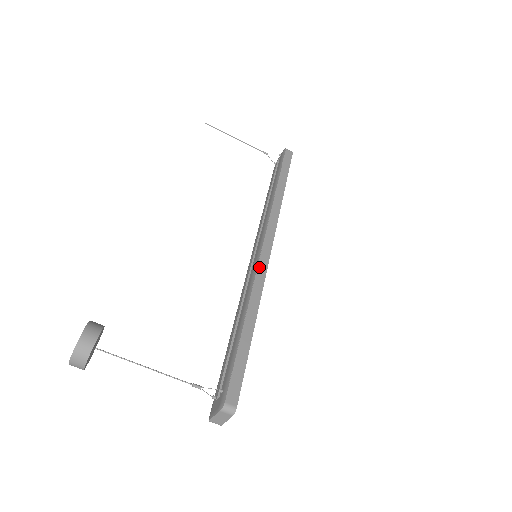
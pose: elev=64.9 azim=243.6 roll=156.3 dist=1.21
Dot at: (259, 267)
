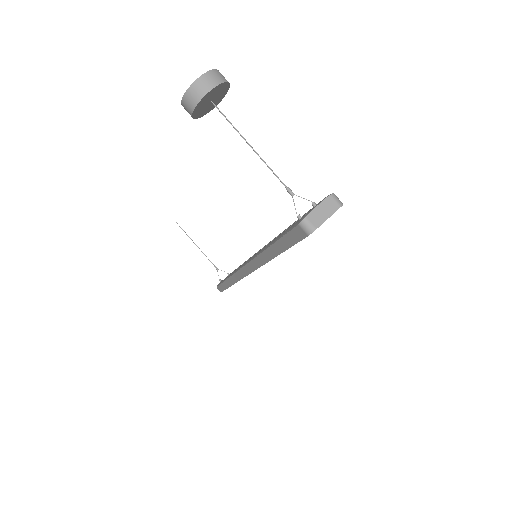
Dot at: occluded
